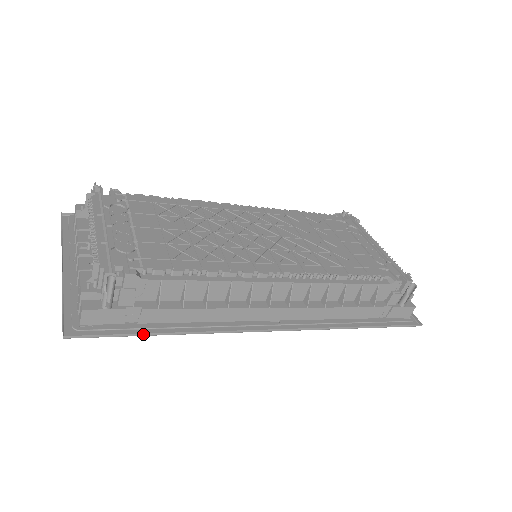
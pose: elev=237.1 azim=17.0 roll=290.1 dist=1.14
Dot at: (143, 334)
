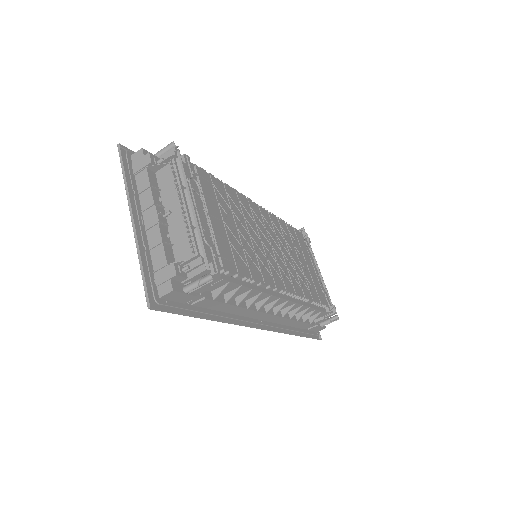
Dot at: (195, 316)
